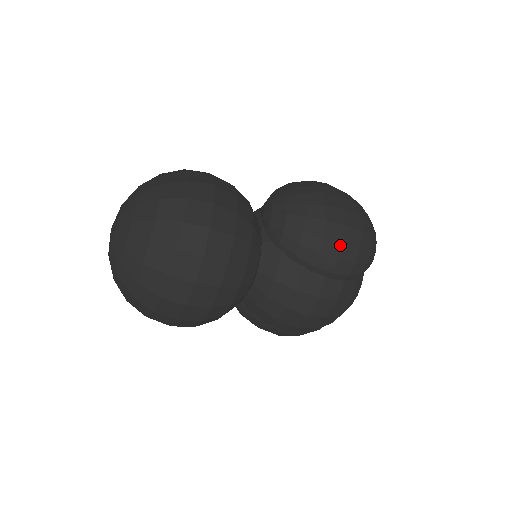
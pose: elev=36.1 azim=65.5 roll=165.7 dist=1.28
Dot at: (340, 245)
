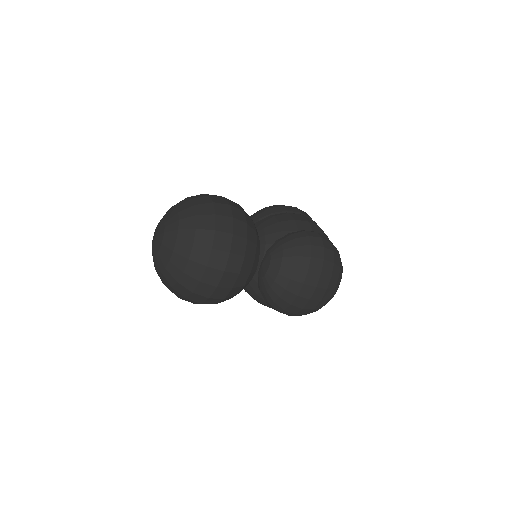
Dot at: (293, 314)
